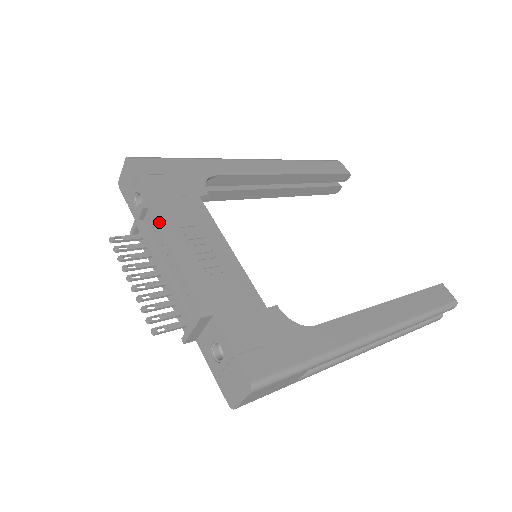
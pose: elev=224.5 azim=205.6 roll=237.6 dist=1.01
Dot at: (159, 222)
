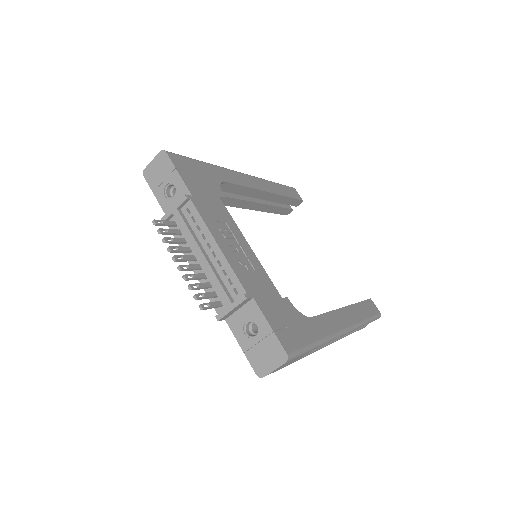
Dot at: (201, 213)
